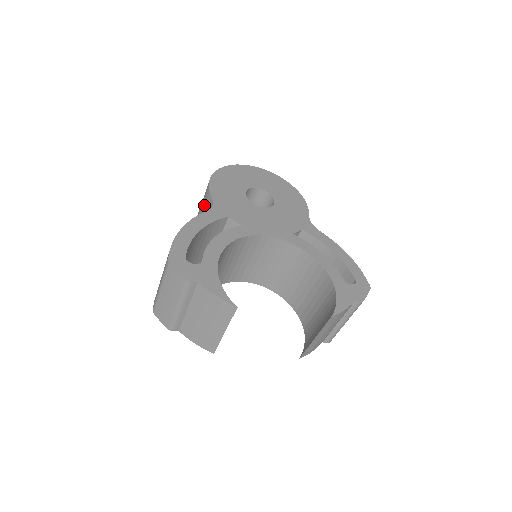
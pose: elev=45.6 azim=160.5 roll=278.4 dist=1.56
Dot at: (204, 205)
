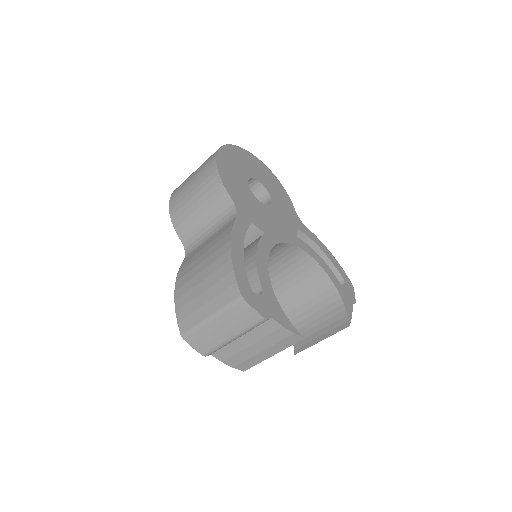
Dot at: (210, 200)
